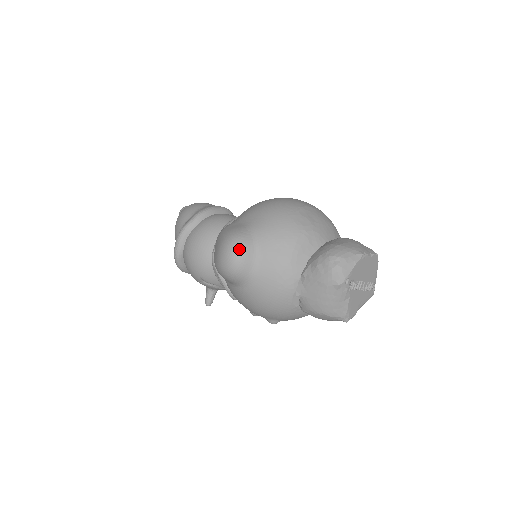
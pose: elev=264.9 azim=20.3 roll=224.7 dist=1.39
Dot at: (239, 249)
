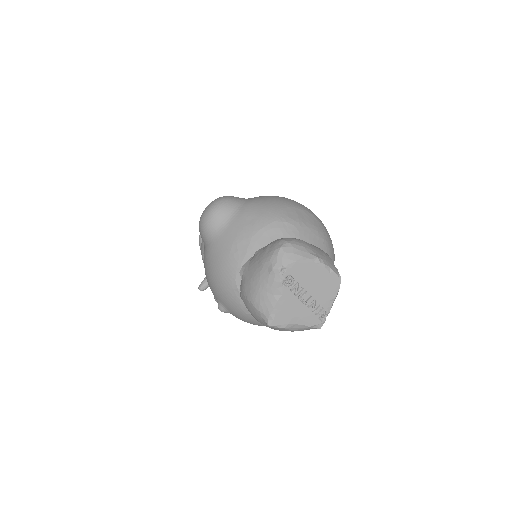
Dot at: (219, 205)
